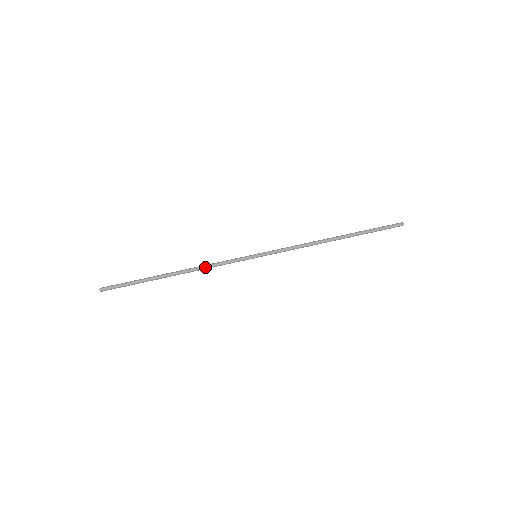
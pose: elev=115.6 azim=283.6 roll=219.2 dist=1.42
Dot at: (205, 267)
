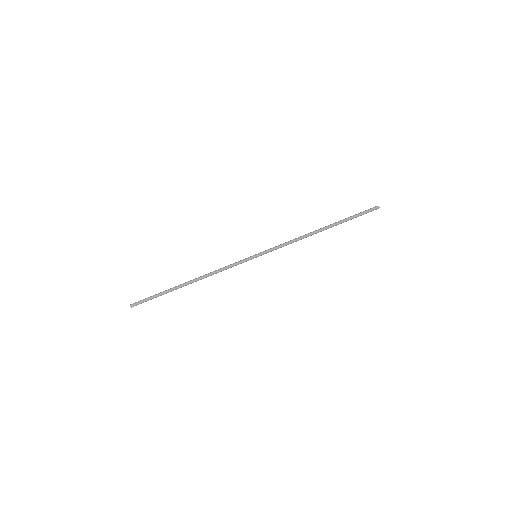
Dot at: (214, 273)
